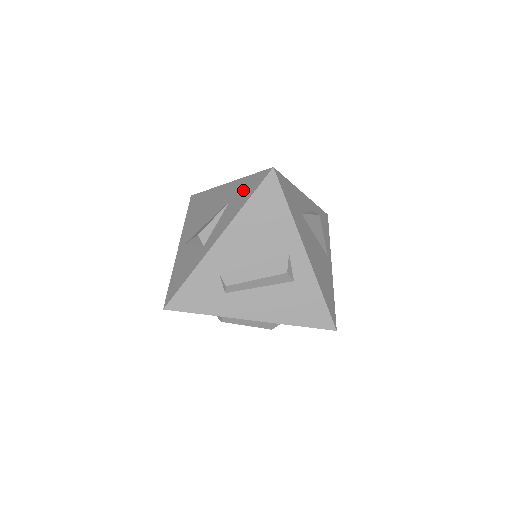
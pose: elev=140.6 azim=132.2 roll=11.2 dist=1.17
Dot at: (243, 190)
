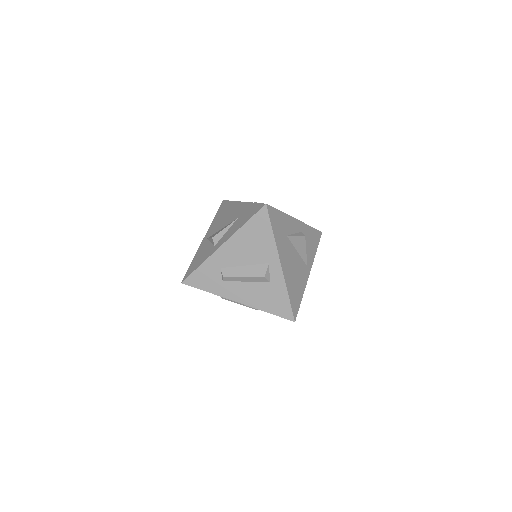
Dot at: (247, 213)
